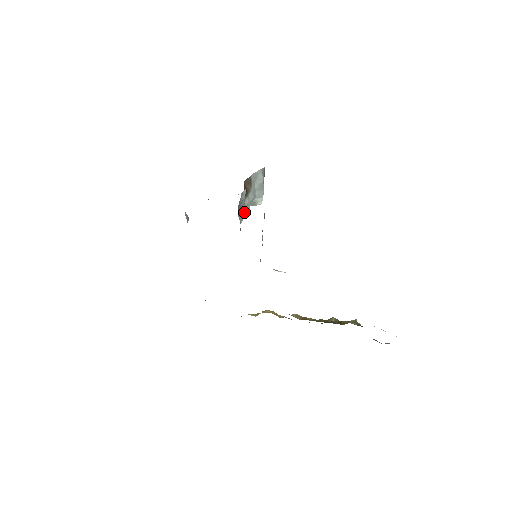
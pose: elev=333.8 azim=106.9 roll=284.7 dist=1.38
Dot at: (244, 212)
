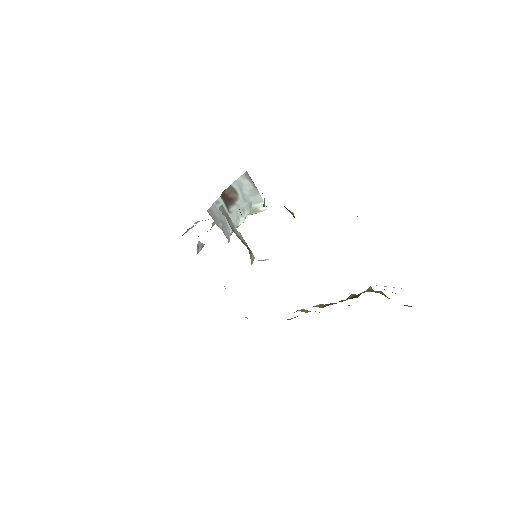
Dot at: (233, 219)
